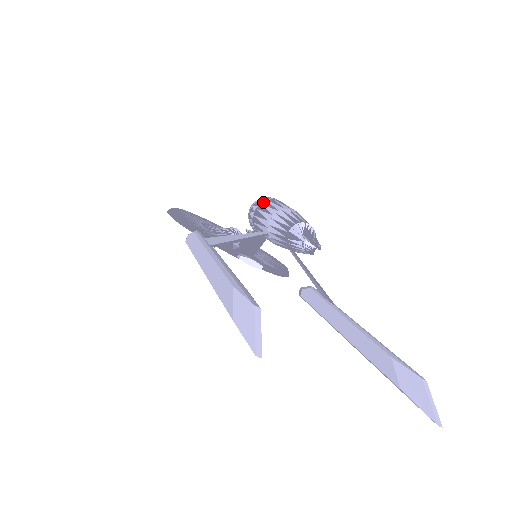
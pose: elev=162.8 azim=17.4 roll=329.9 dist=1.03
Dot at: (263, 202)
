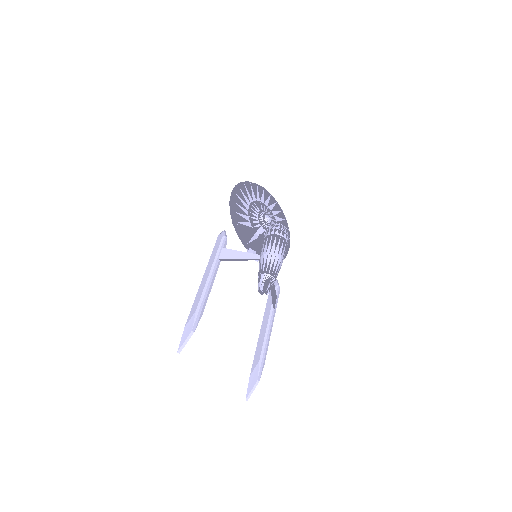
Dot at: (274, 235)
